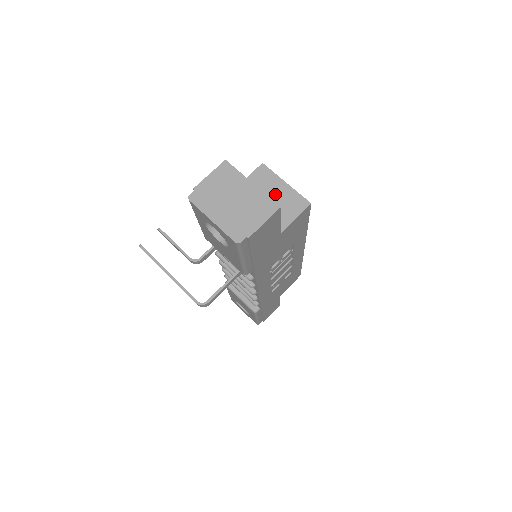
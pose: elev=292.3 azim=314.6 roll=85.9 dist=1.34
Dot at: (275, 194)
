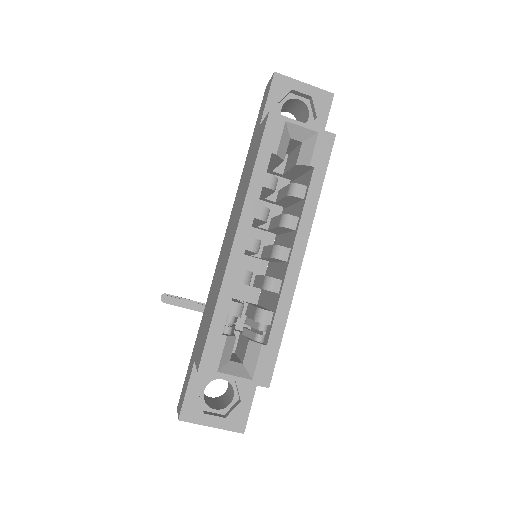
Dot at: occluded
